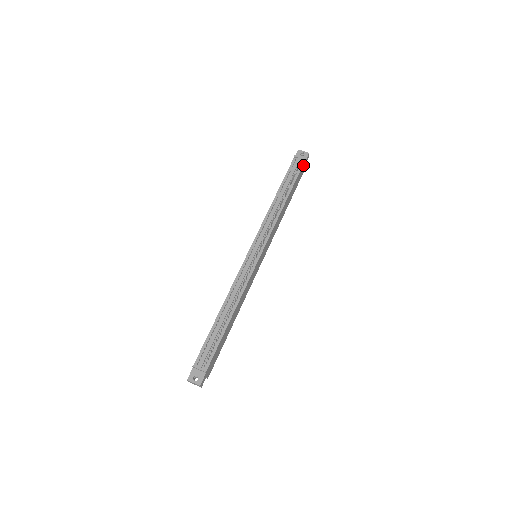
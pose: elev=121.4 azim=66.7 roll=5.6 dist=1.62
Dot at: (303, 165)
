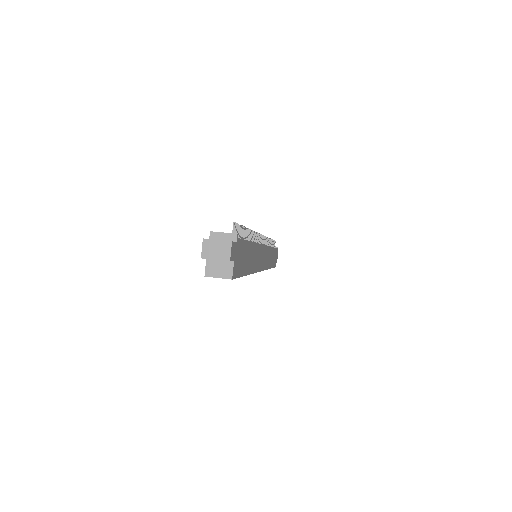
Dot at: occluded
